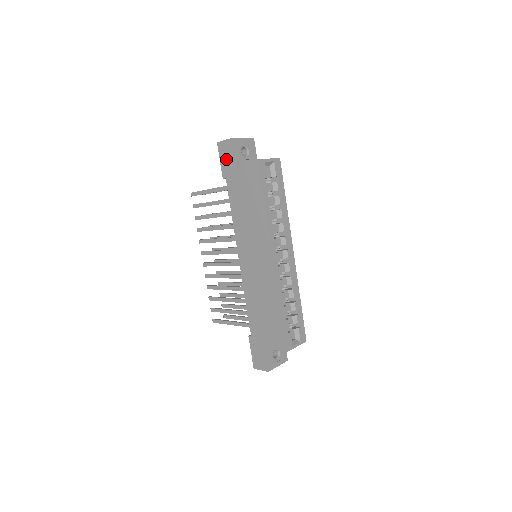
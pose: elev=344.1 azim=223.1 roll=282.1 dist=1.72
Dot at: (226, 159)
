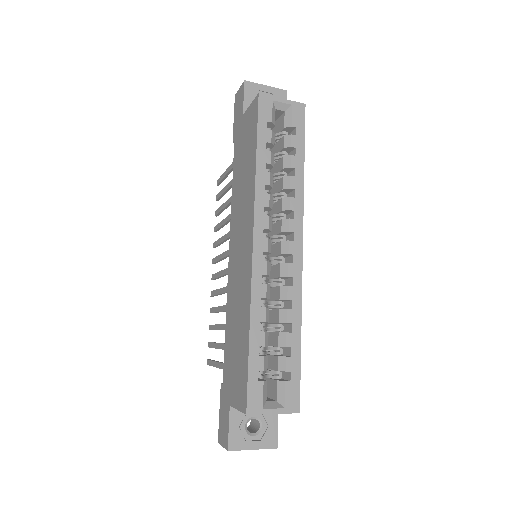
Dot at: (237, 113)
